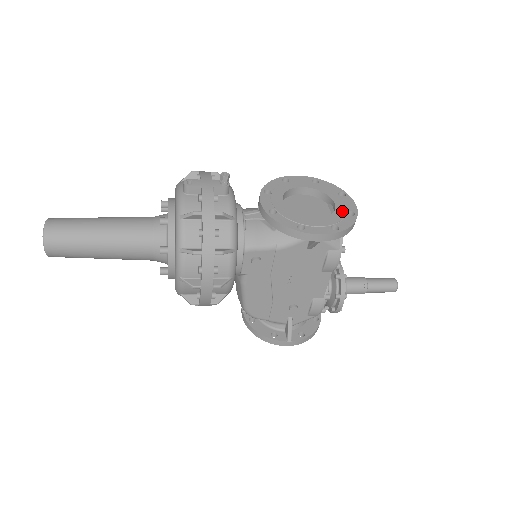
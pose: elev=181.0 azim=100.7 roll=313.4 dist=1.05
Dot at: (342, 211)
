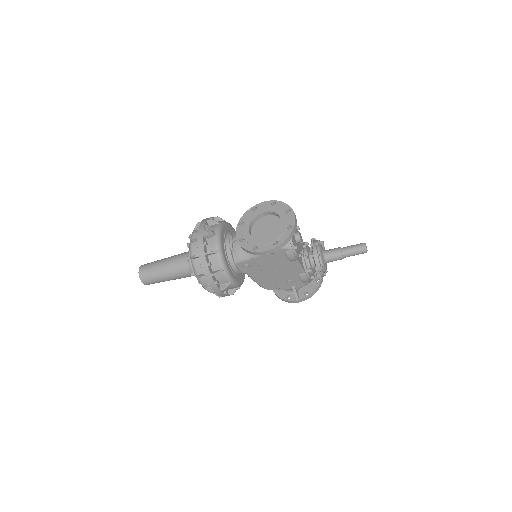
Dot at: (284, 227)
